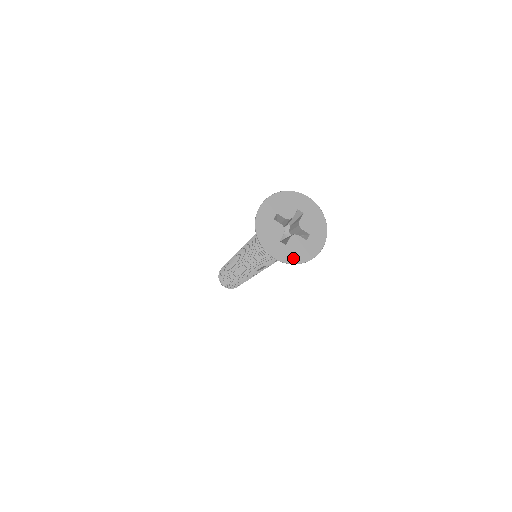
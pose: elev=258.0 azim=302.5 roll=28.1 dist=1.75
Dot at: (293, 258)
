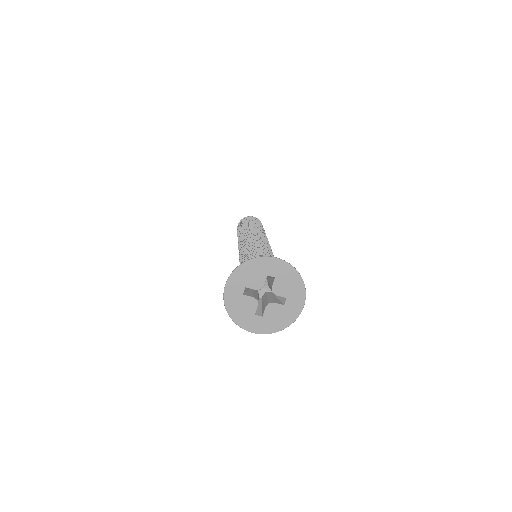
Dot at: (273, 327)
